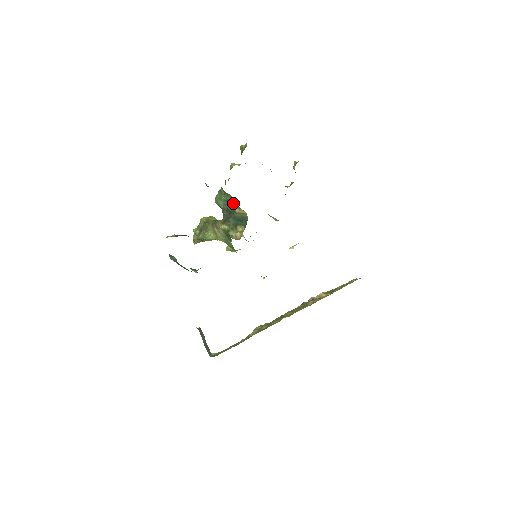
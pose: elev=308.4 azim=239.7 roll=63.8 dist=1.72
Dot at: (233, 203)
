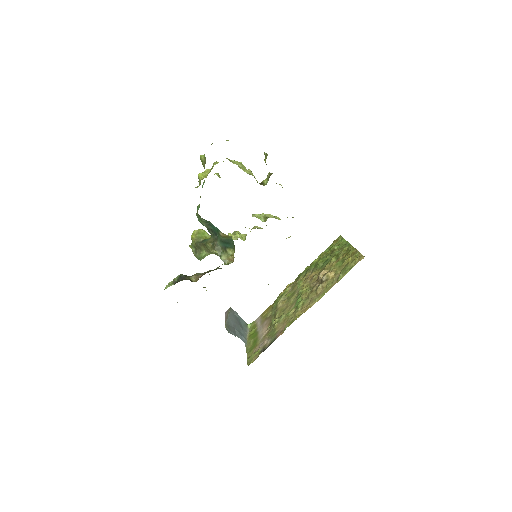
Dot at: (214, 227)
